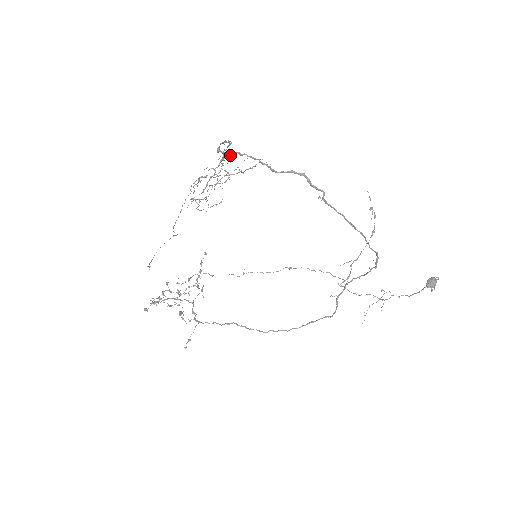
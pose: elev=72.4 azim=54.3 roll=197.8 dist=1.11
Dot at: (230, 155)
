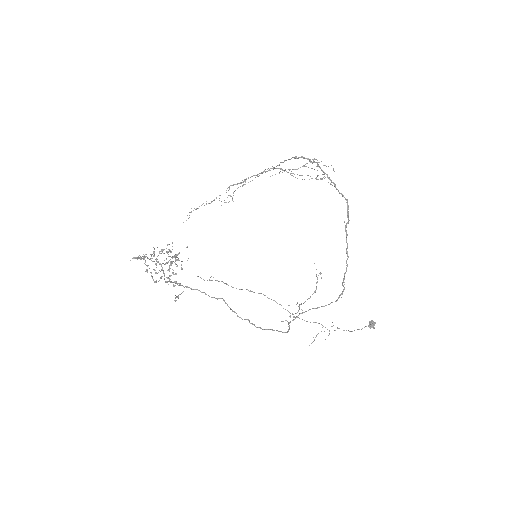
Dot at: (313, 161)
